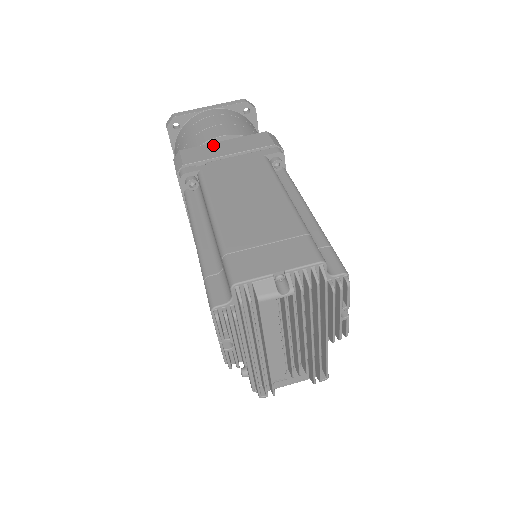
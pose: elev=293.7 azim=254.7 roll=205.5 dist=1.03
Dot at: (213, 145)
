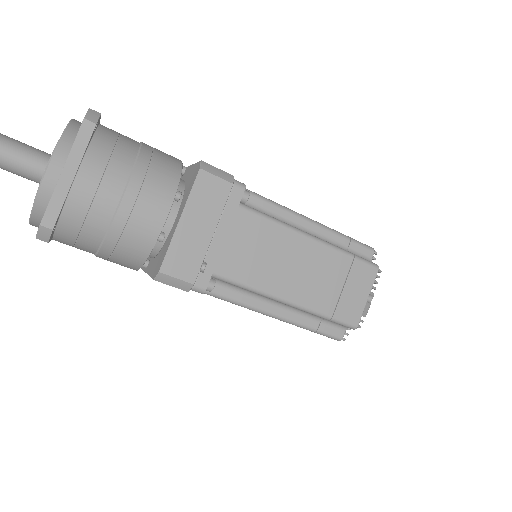
Dot at: (181, 236)
